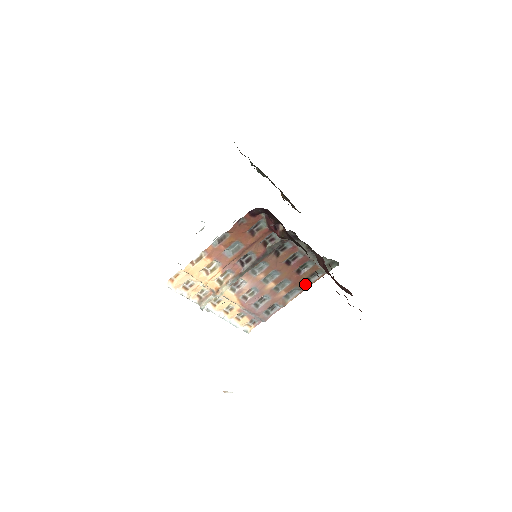
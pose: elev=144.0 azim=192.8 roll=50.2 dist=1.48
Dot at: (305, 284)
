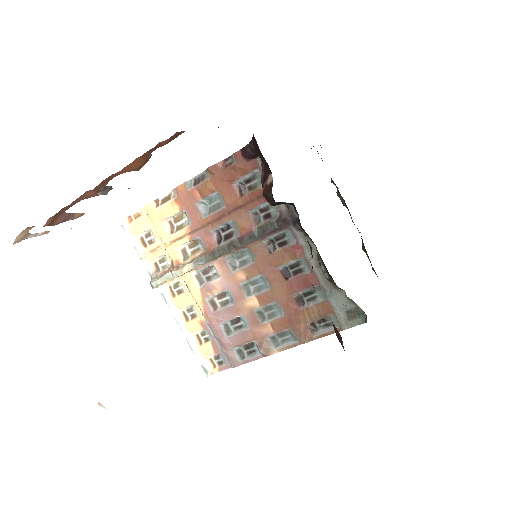
Dot at: (306, 332)
